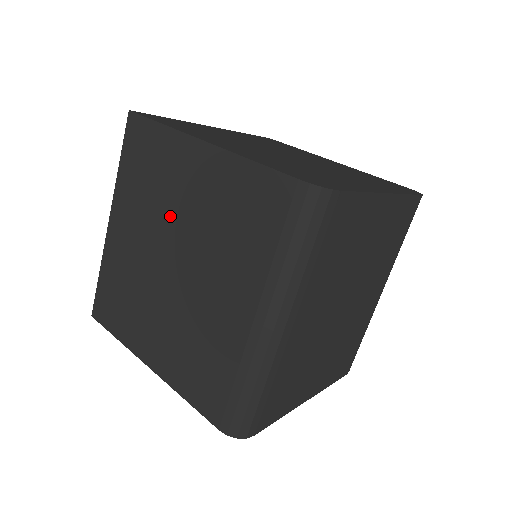
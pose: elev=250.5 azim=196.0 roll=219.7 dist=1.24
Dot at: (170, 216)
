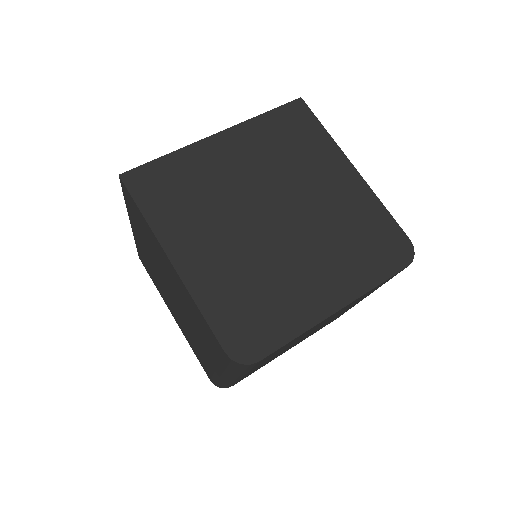
Dot at: (163, 271)
